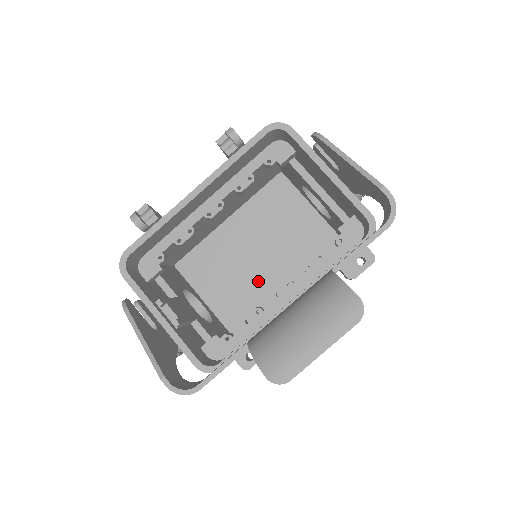
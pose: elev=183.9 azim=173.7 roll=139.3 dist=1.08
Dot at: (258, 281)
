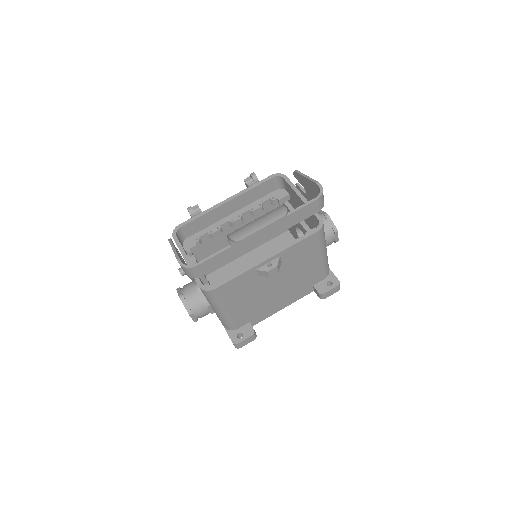
Dot at: occluded
